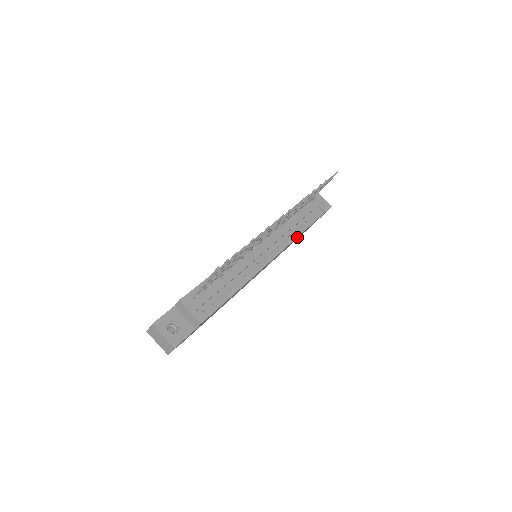
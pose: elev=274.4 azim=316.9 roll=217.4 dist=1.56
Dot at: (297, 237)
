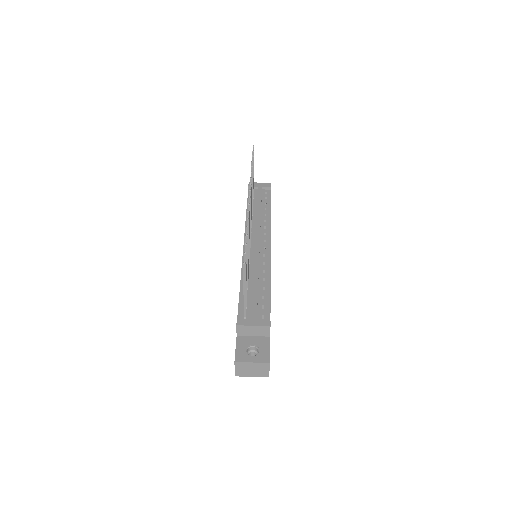
Dot at: occluded
